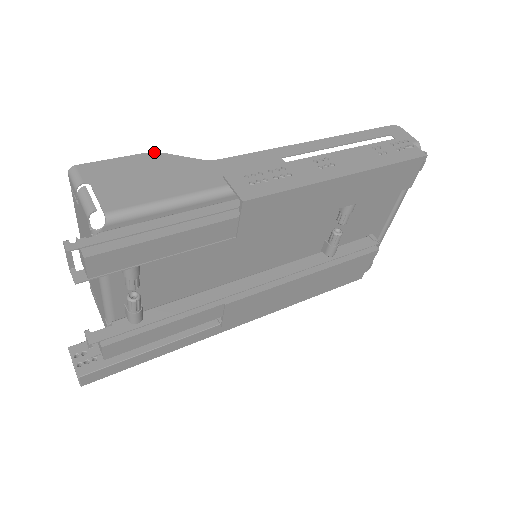
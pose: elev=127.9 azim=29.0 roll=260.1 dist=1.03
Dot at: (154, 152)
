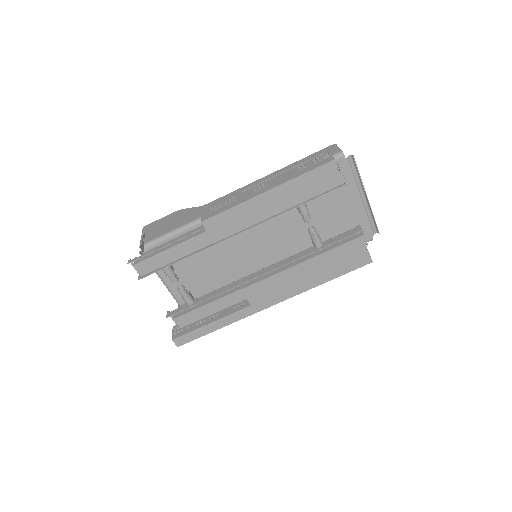
Dot at: (179, 210)
